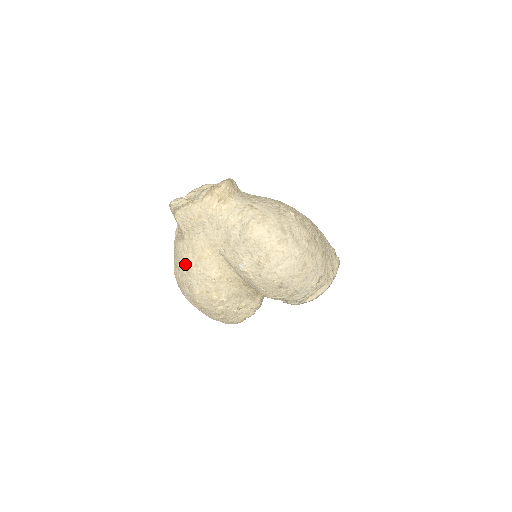
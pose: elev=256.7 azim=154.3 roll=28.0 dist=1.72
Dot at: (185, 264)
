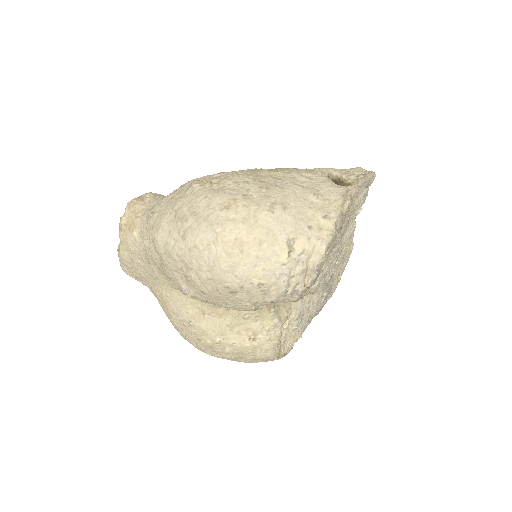
Dot at: (168, 318)
